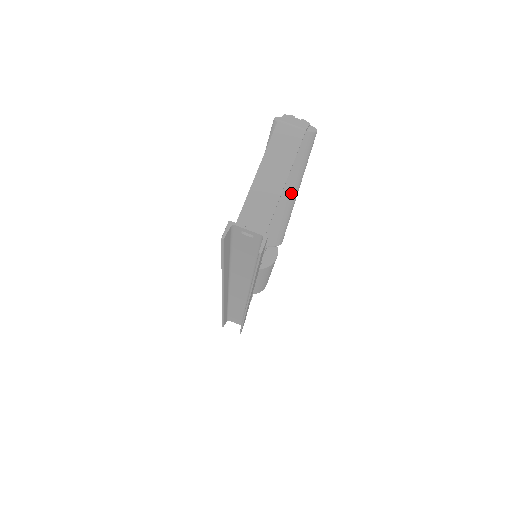
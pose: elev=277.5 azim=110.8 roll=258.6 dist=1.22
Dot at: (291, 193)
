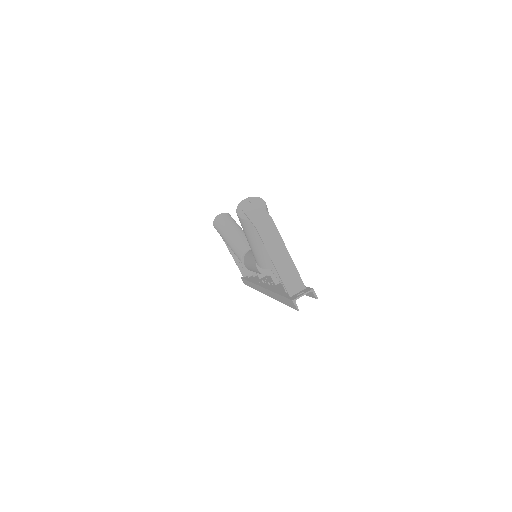
Dot at: occluded
